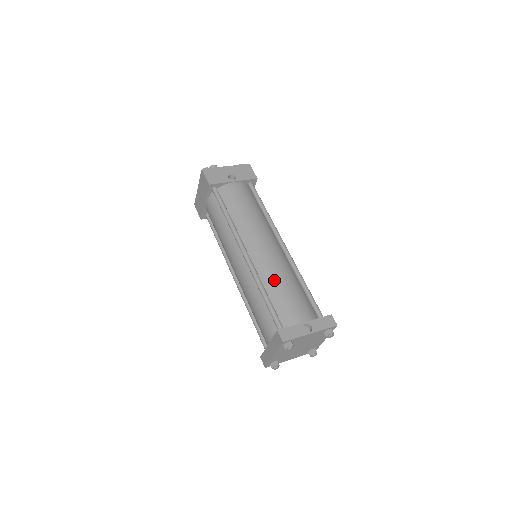
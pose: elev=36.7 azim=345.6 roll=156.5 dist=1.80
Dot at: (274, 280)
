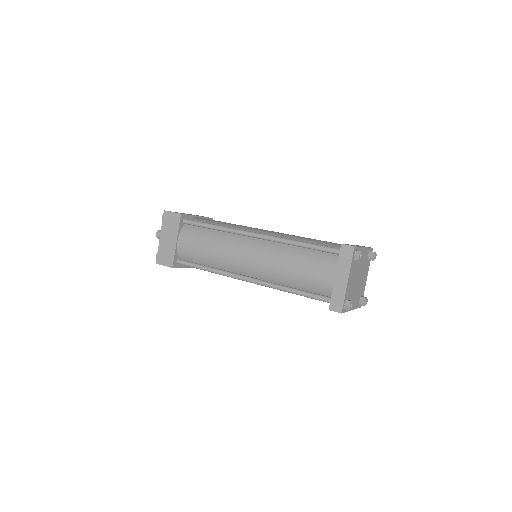
Dot at: (298, 238)
